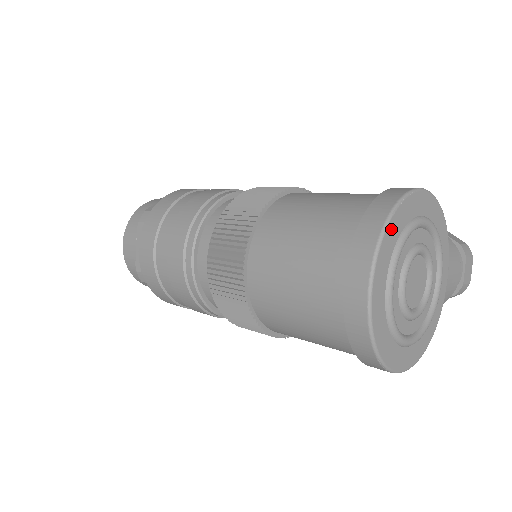
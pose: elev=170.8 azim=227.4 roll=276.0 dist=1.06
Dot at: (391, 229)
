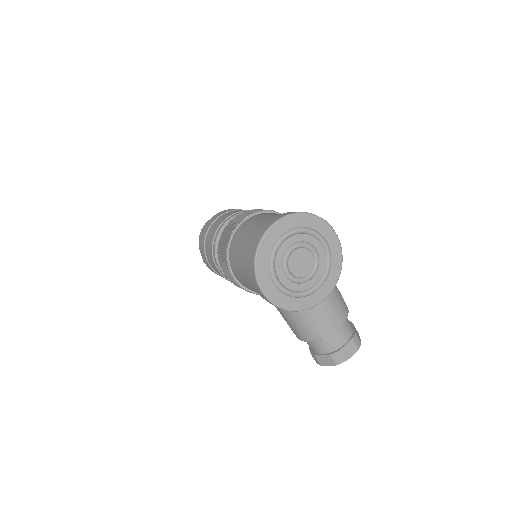
Dot at: (305, 218)
